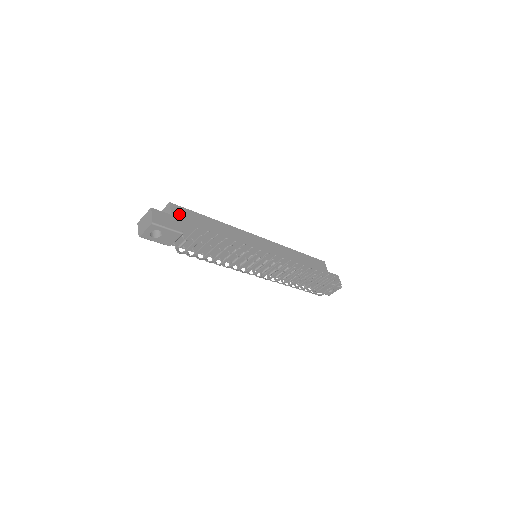
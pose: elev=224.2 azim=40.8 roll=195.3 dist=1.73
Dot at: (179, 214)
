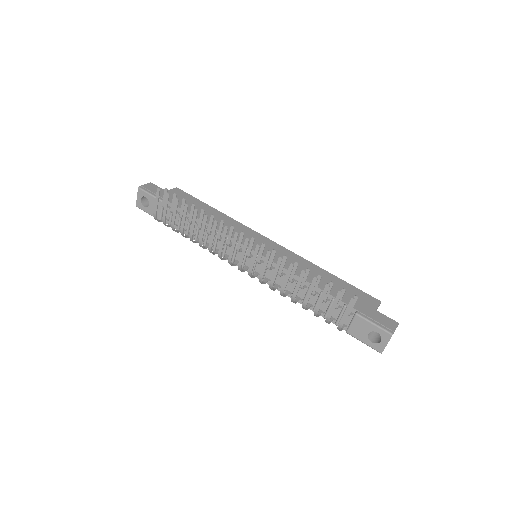
Dot at: occluded
